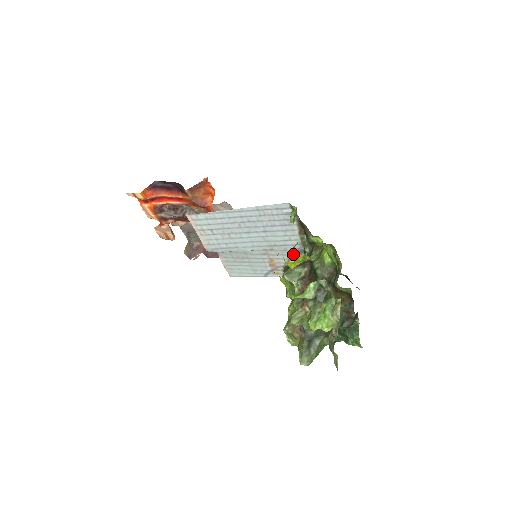
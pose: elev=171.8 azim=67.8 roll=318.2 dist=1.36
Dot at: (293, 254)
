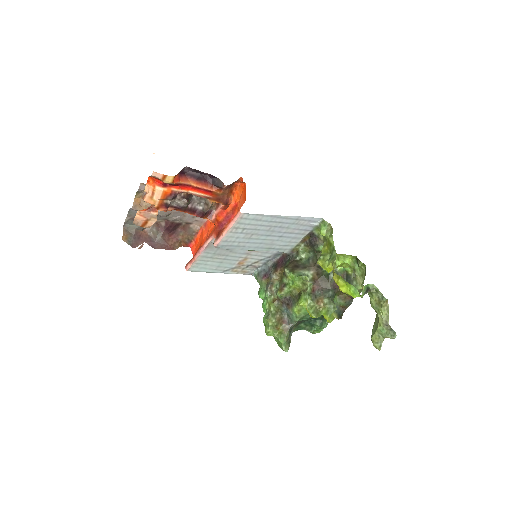
Dot at: (269, 256)
